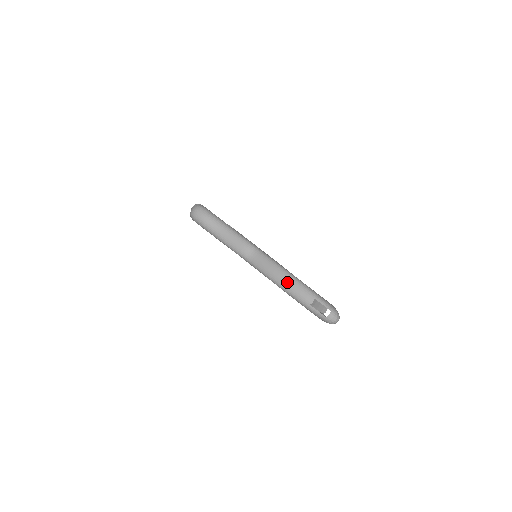
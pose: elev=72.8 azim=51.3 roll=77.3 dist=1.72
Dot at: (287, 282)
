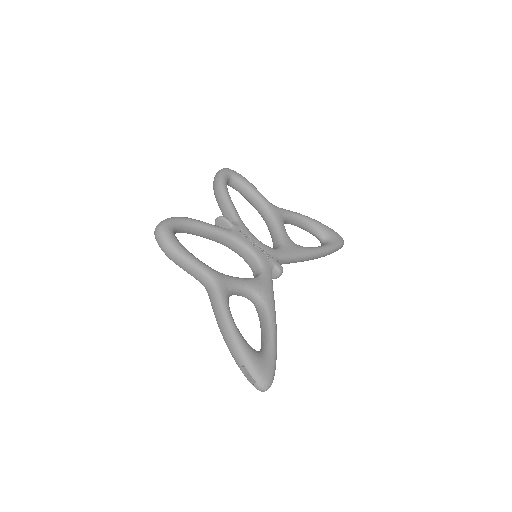
Dot at: (225, 335)
